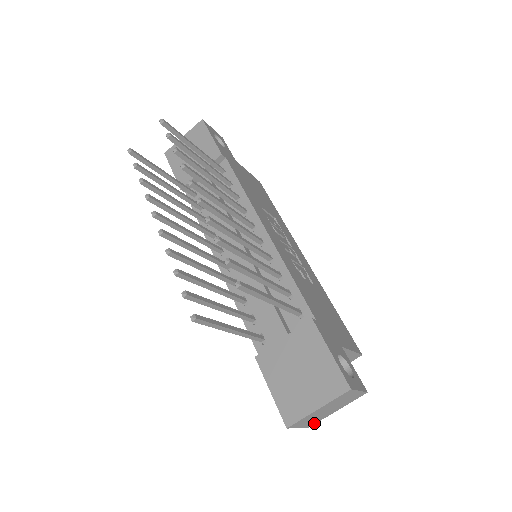
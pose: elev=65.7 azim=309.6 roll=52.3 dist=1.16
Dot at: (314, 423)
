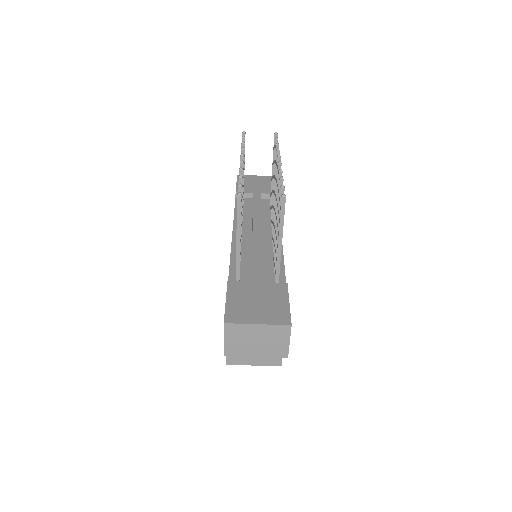
Dot at: (232, 354)
